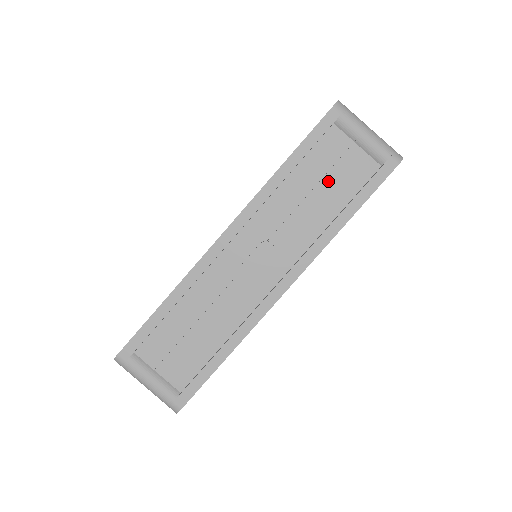
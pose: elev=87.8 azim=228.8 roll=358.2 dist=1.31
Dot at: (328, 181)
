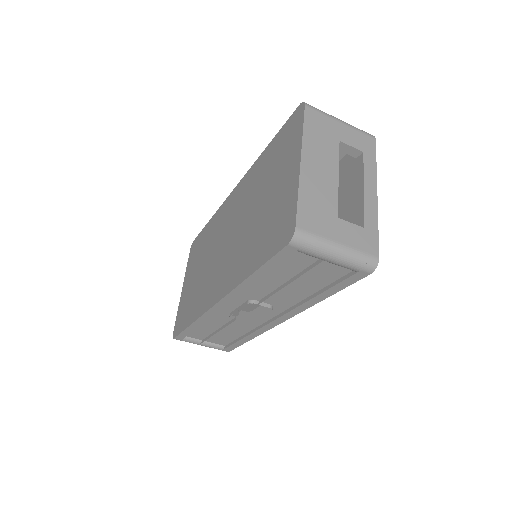
Dot at: (299, 279)
